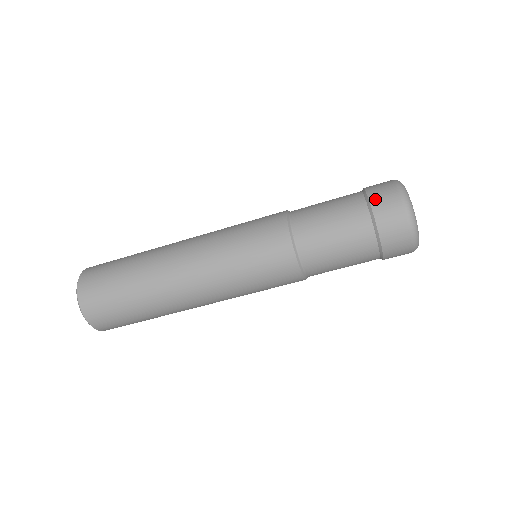
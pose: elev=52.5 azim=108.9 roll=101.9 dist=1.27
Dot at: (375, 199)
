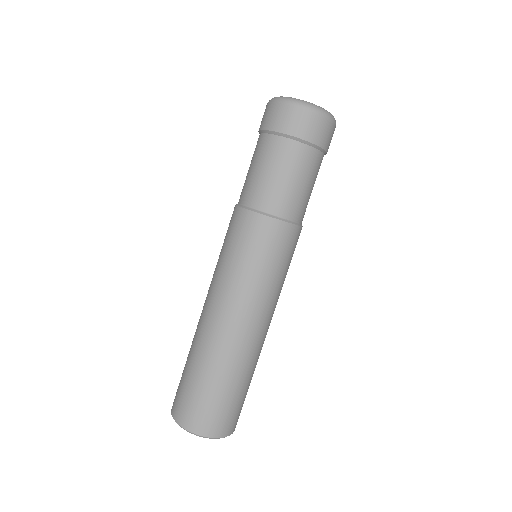
Dot at: occluded
